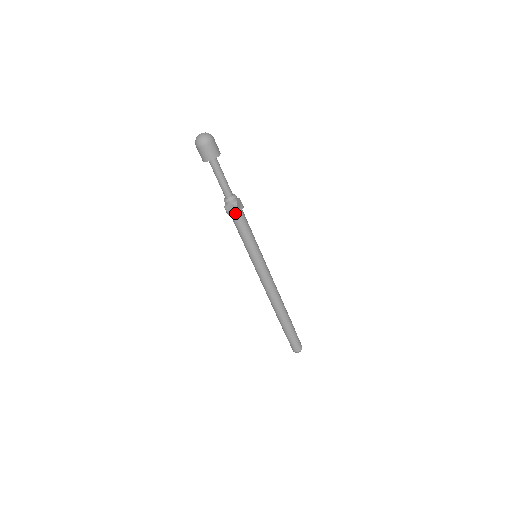
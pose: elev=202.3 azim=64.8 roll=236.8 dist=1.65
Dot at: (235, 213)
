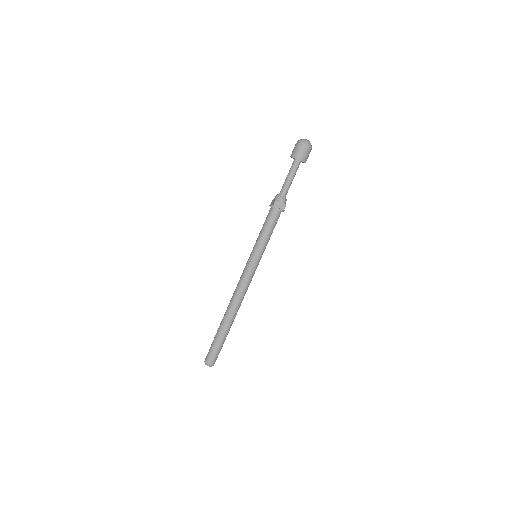
Dot at: (280, 211)
